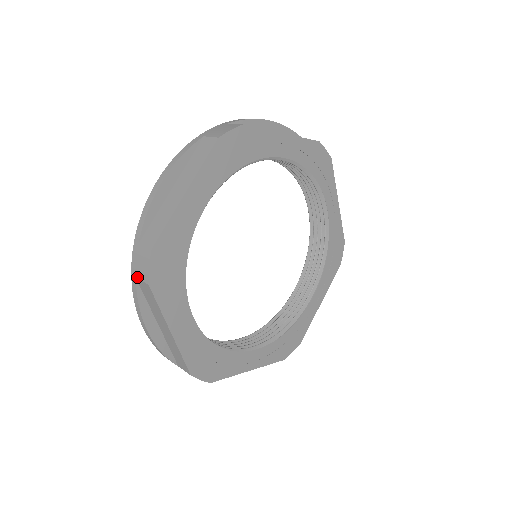
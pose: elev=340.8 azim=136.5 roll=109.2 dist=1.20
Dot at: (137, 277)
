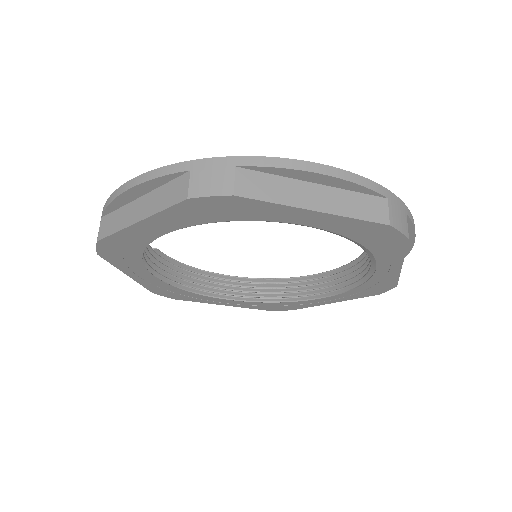
Dot at: occluded
